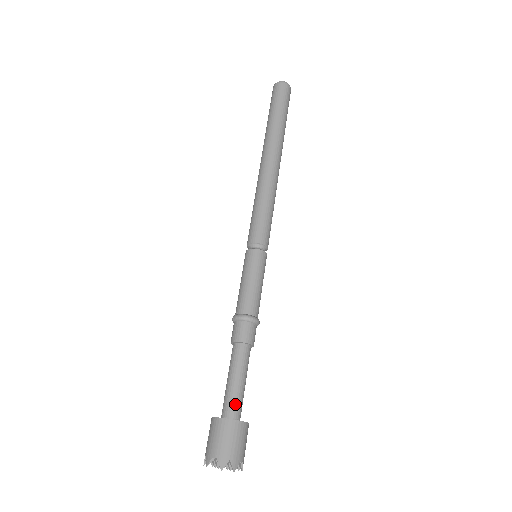
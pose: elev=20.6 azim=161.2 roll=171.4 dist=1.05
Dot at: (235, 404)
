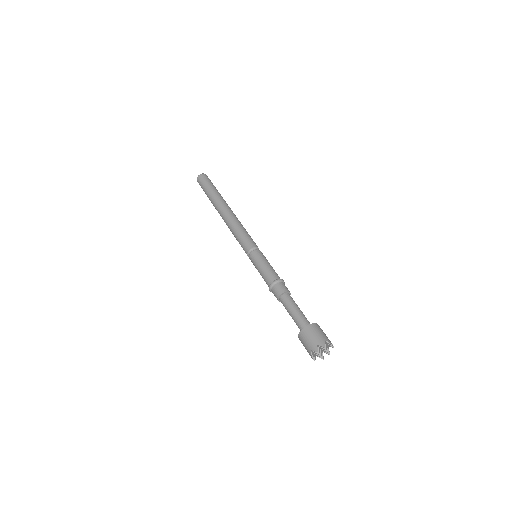
Dot at: (301, 322)
